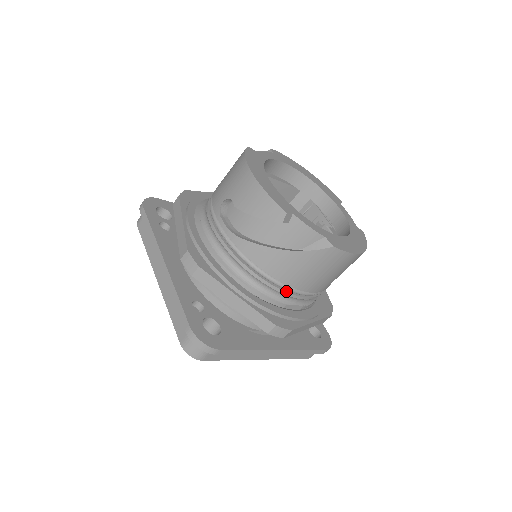
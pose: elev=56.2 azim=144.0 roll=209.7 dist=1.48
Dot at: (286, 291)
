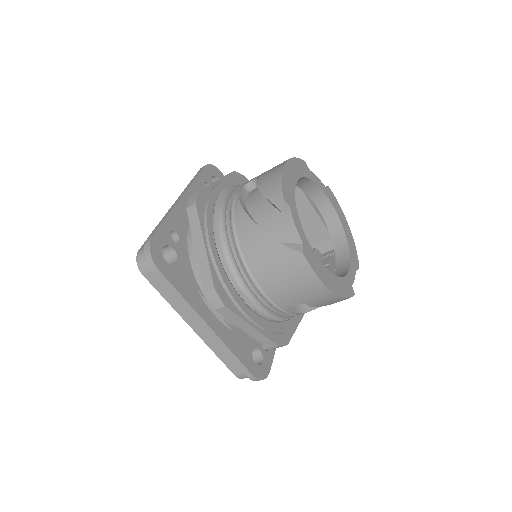
Dot at: (246, 274)
